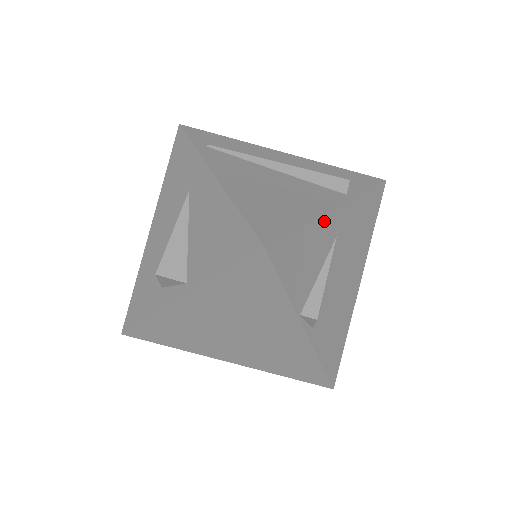
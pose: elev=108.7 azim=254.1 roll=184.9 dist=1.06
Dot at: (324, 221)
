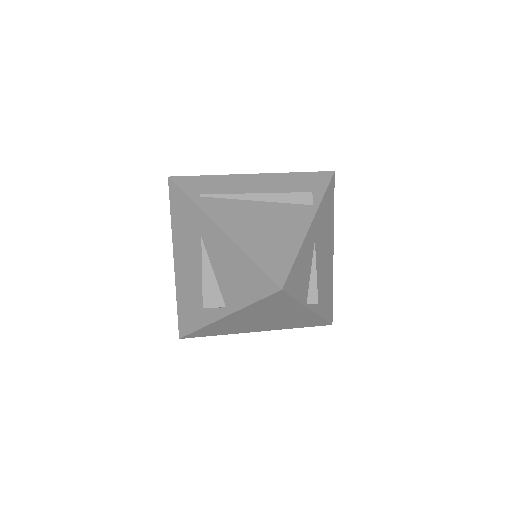
Dot at: (306, 240)
